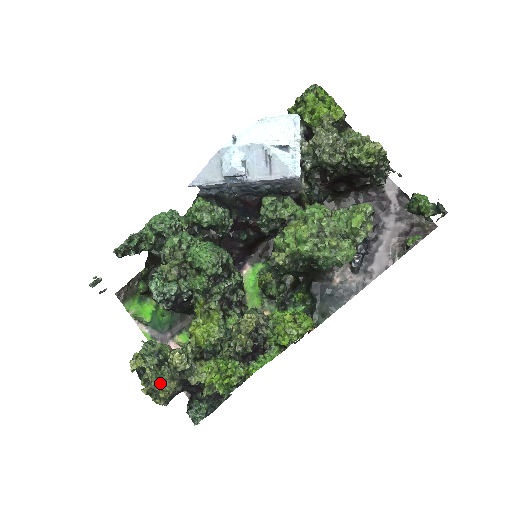
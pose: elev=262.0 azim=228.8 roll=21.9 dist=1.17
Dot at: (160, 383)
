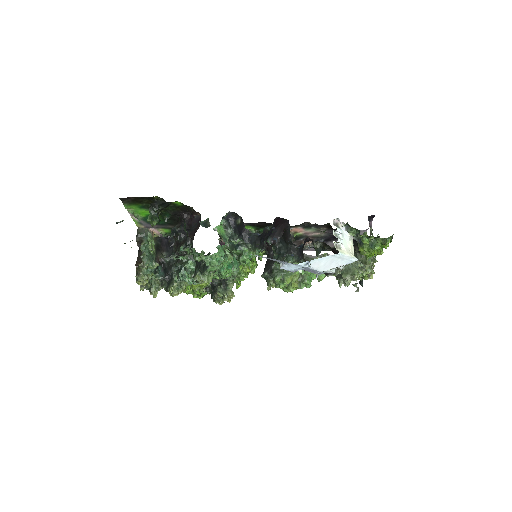
Dot at: (152, 284)
